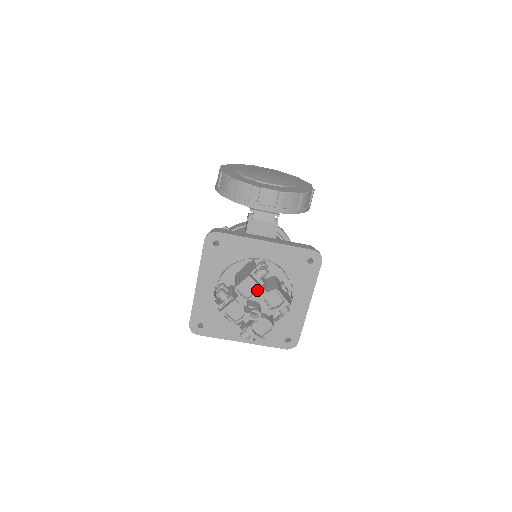
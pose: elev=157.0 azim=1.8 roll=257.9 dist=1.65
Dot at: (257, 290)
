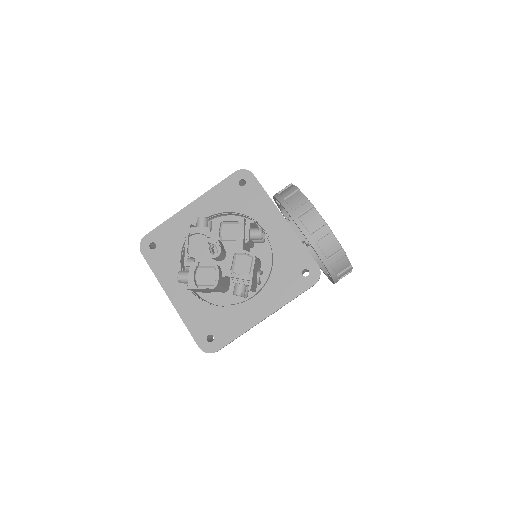
Dot at: (237, 240)
